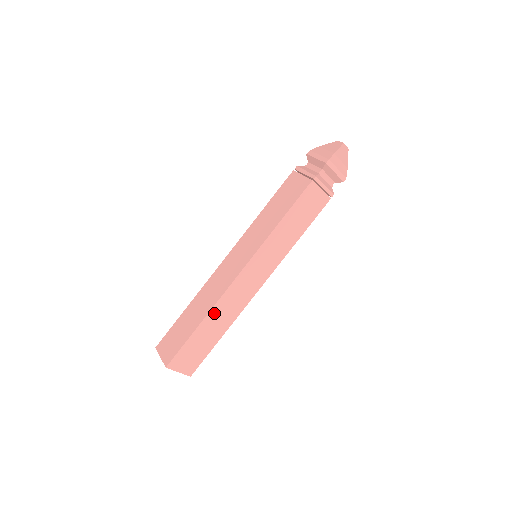
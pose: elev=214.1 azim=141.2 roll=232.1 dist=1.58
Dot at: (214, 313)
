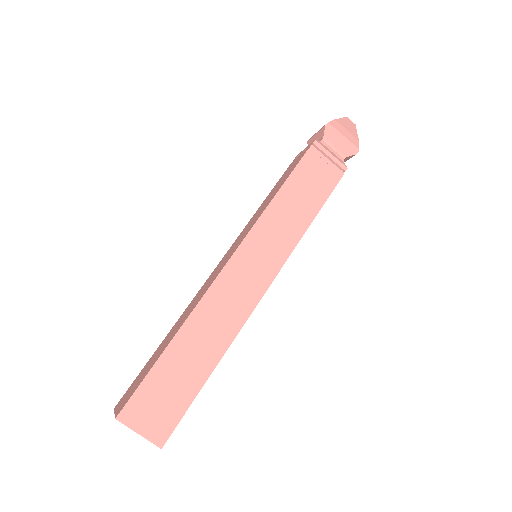
Dot at: (194, 325)
